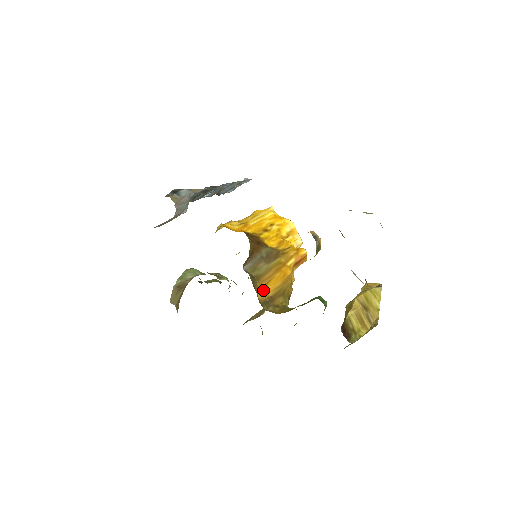
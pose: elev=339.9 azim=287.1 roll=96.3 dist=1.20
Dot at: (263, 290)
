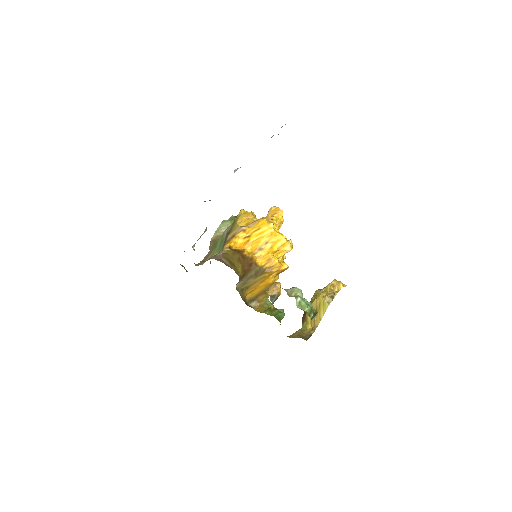
Dot at: (250, 294)
